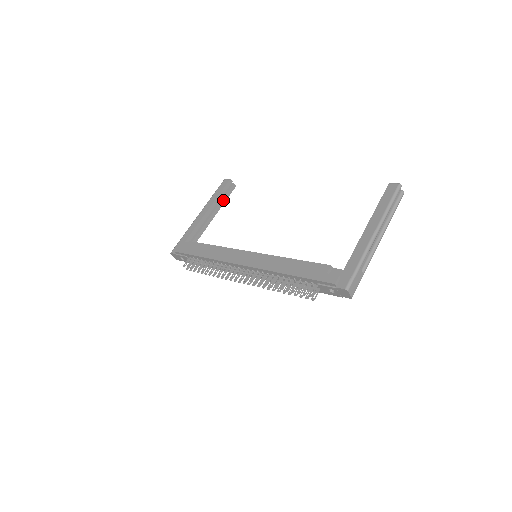
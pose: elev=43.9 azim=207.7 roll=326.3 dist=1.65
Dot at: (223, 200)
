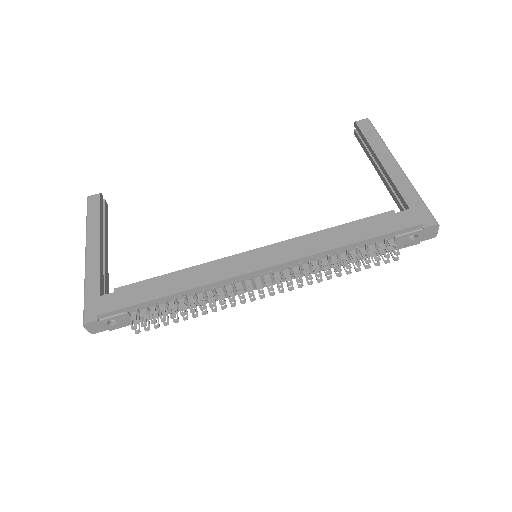
Dot at: (105, 224)
